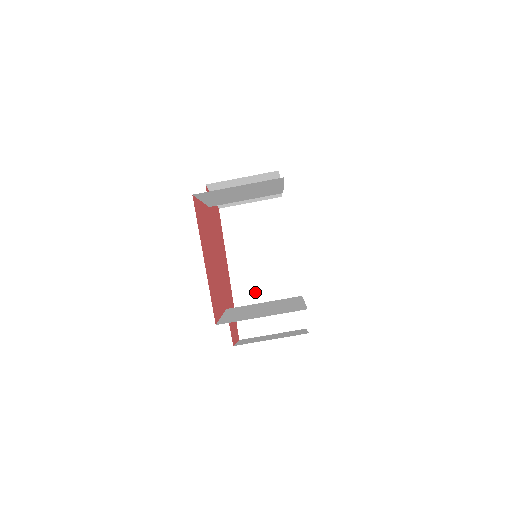
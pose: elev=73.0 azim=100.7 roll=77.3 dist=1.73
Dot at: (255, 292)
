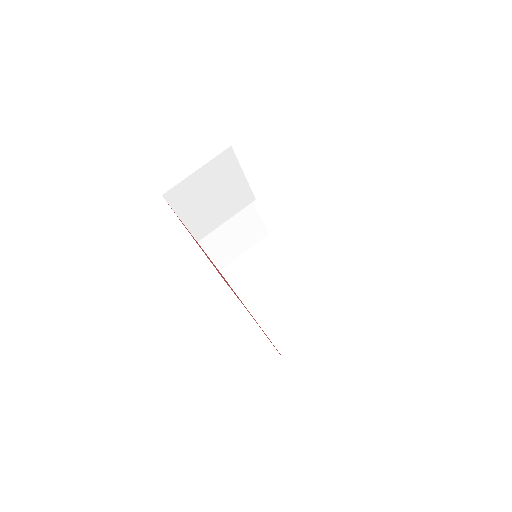
Dot at: (283, 315)
